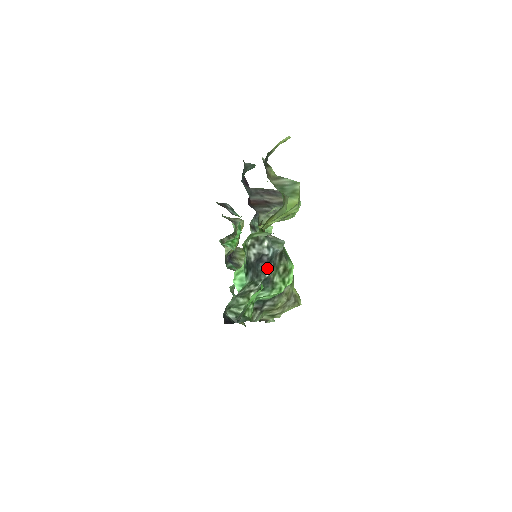
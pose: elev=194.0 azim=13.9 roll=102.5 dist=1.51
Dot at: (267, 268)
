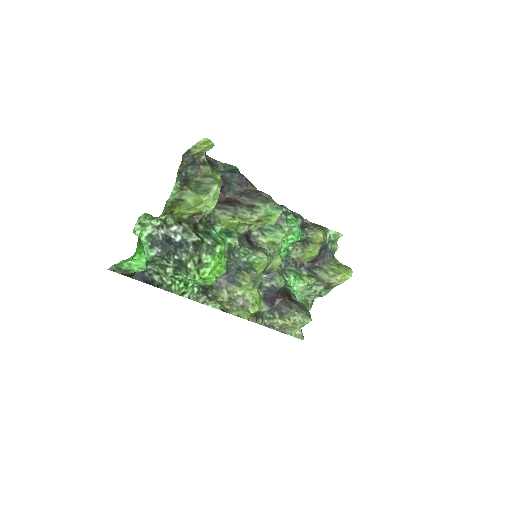
Dot at: (176, 251)
